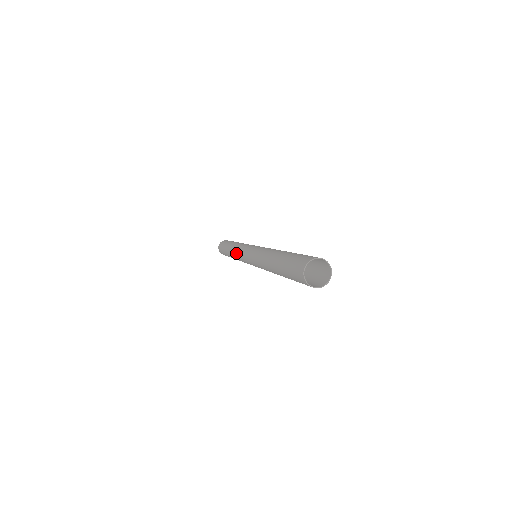
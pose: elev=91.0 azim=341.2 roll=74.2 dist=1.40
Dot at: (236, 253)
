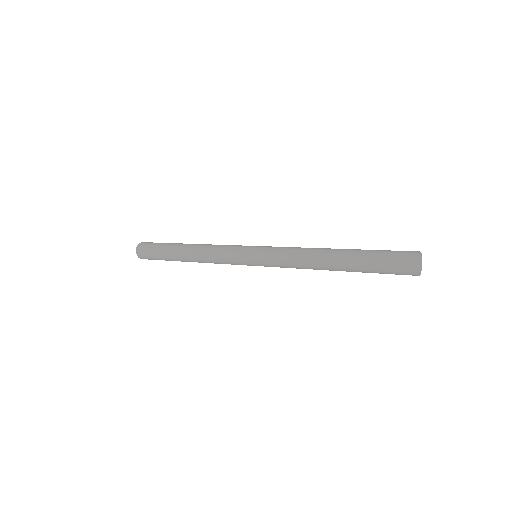
Dot at: (214, 252)
